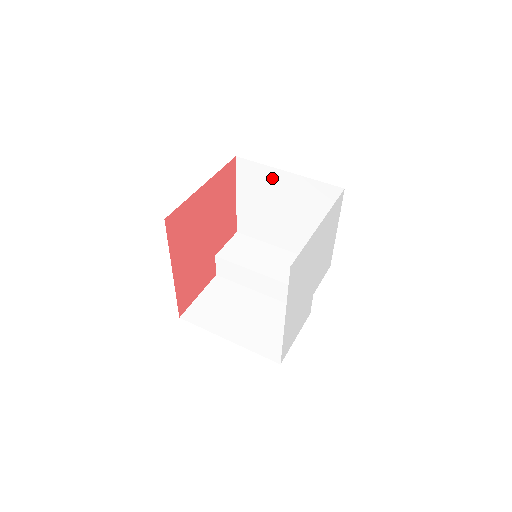
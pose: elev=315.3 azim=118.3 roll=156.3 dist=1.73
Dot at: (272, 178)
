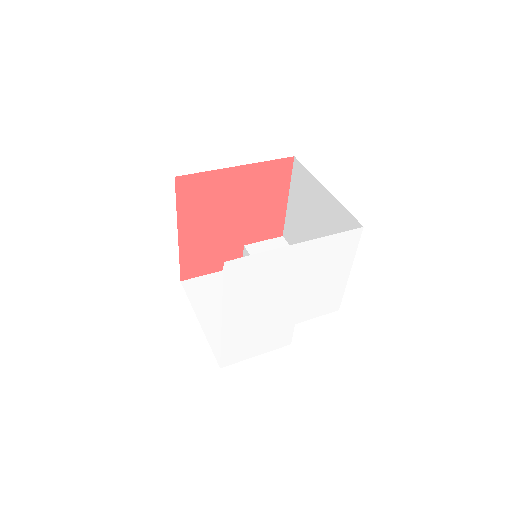
Dot at: (314, 190)
